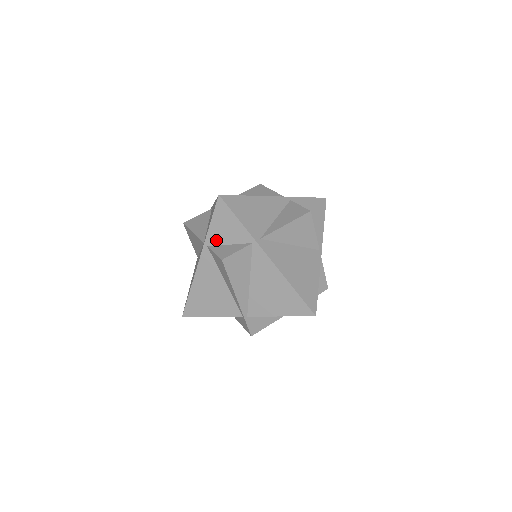
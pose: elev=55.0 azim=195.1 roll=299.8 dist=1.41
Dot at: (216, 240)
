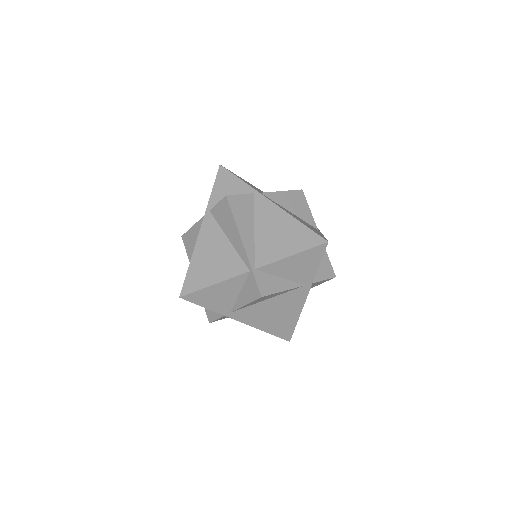
Dot at: occluded
